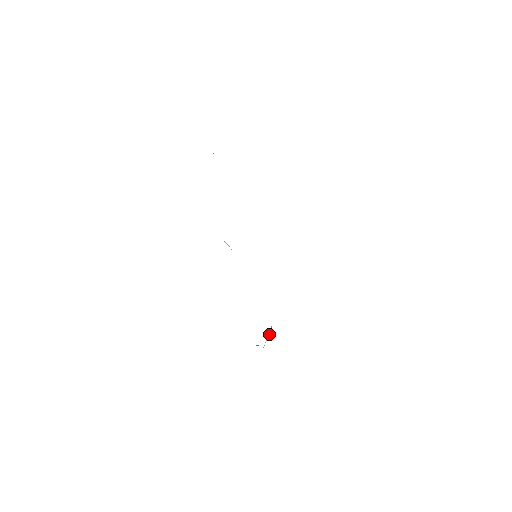
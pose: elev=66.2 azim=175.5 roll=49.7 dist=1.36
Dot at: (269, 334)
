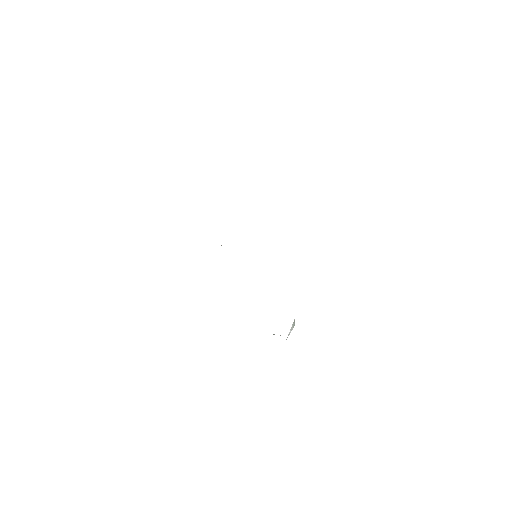
Dot at: occluded
